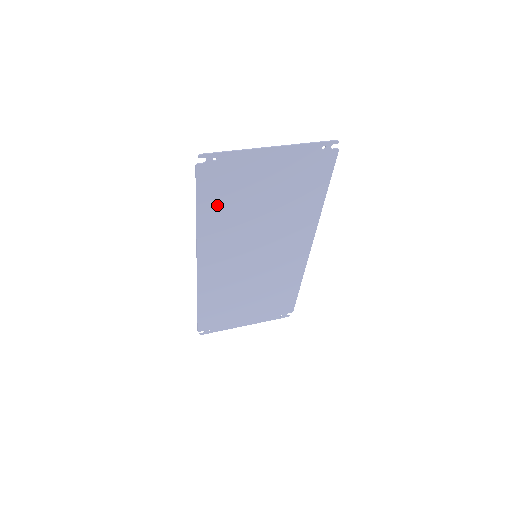
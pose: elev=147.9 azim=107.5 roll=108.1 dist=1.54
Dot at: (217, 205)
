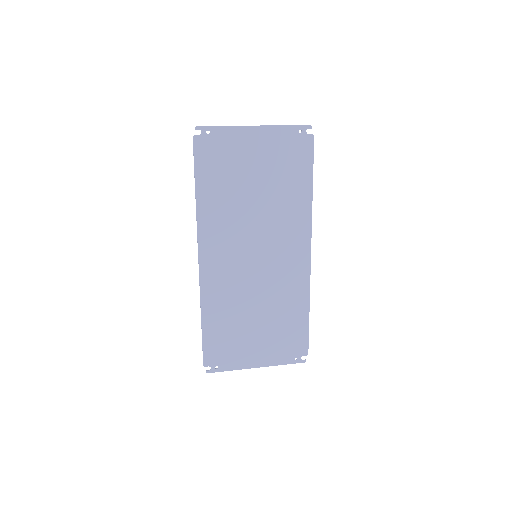
Dot at: (213, 183)
